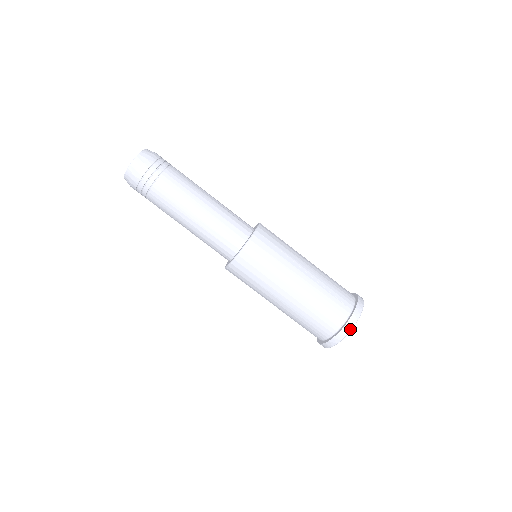
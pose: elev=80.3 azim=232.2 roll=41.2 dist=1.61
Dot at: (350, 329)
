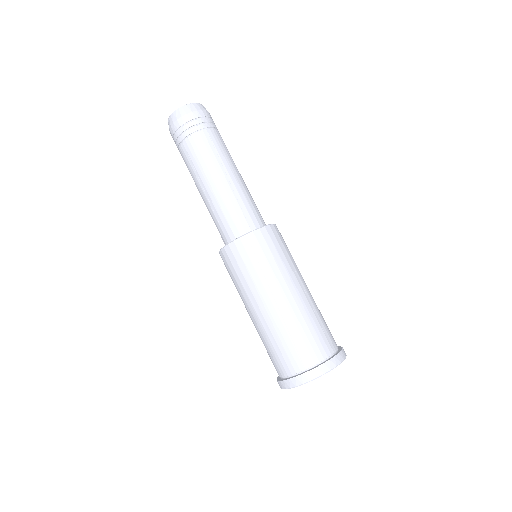
Dot at: (291, 386)
